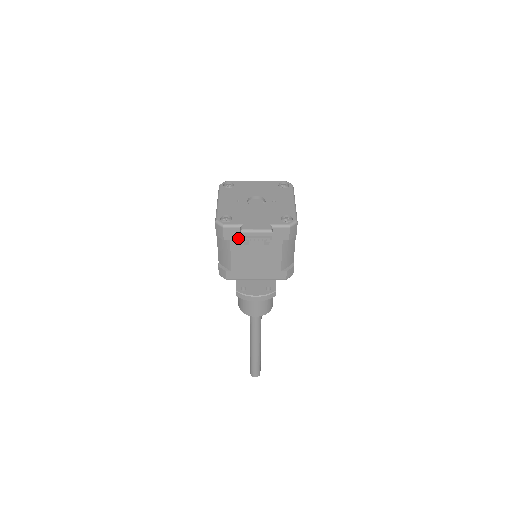
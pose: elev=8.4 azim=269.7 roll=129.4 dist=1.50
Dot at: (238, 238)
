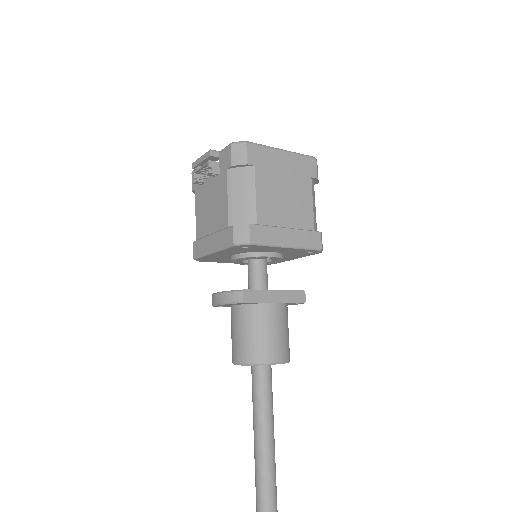
Dot at: (200, 183)
